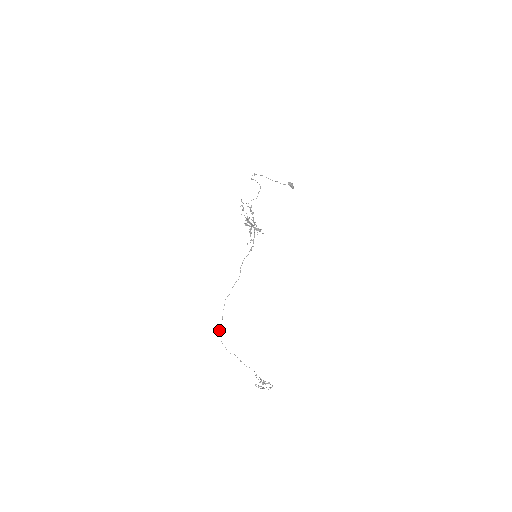
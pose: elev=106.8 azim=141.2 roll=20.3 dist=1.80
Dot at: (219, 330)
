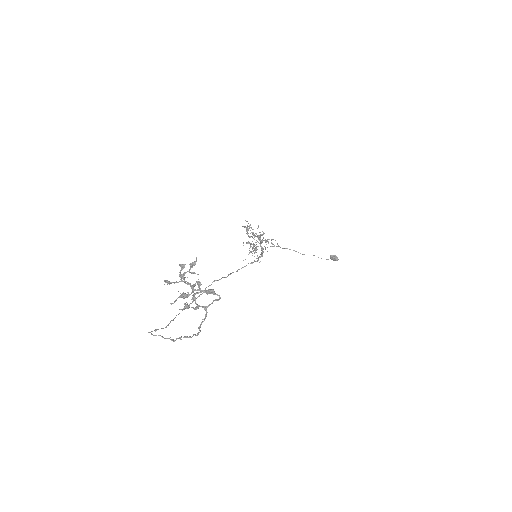
Dot at: (156, 329)
